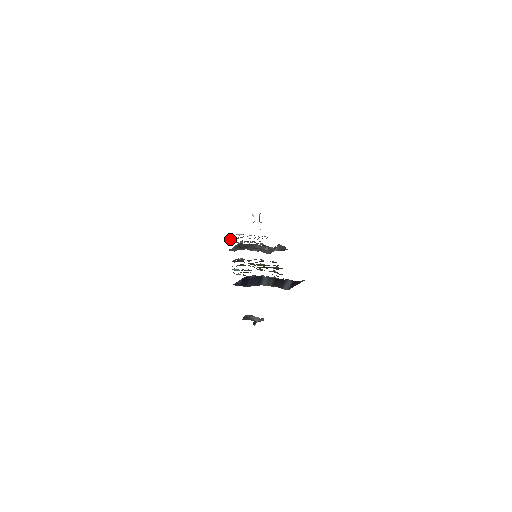
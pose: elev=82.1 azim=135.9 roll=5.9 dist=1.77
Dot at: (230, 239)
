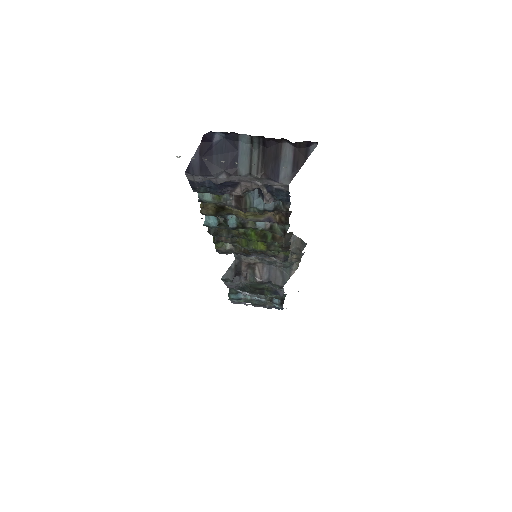
Dot at: (233, 302)
